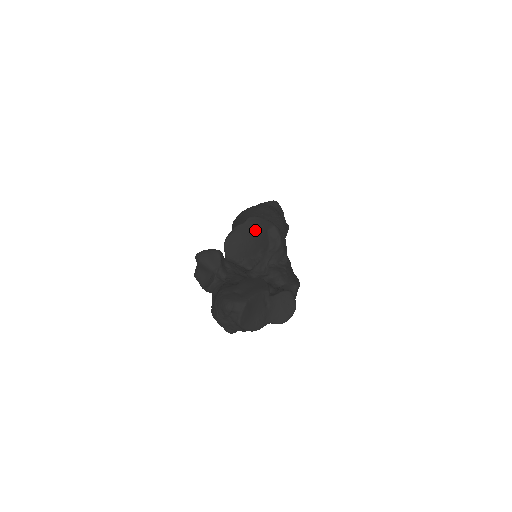
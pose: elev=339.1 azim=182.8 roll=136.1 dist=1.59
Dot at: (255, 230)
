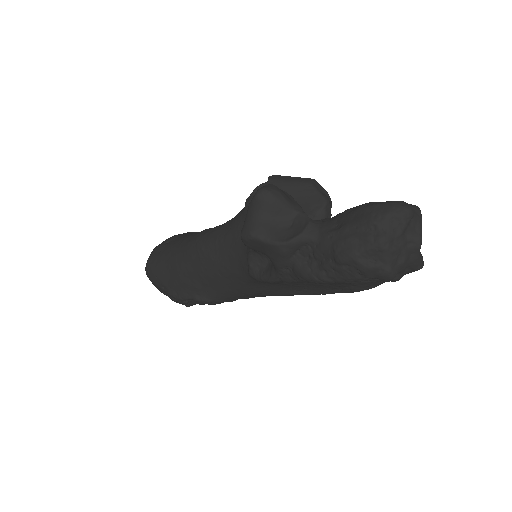
Dot at: (289, 187)
